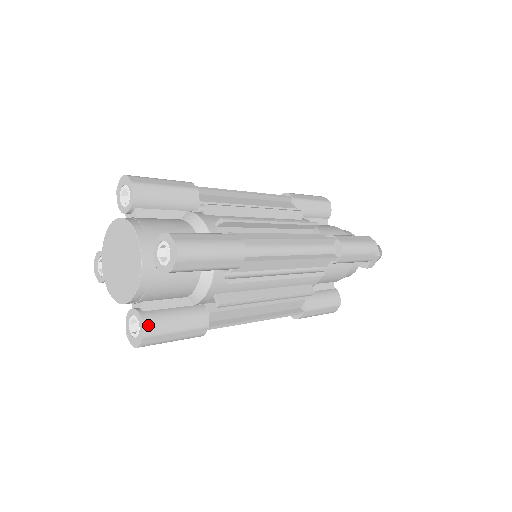
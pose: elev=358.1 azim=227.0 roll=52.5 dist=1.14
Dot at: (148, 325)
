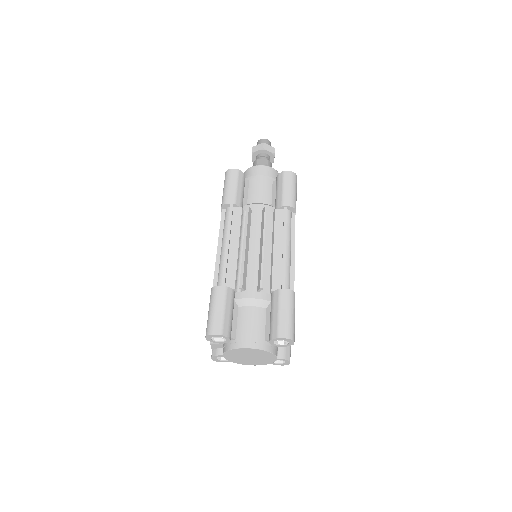
Dot at: (286, 356)
